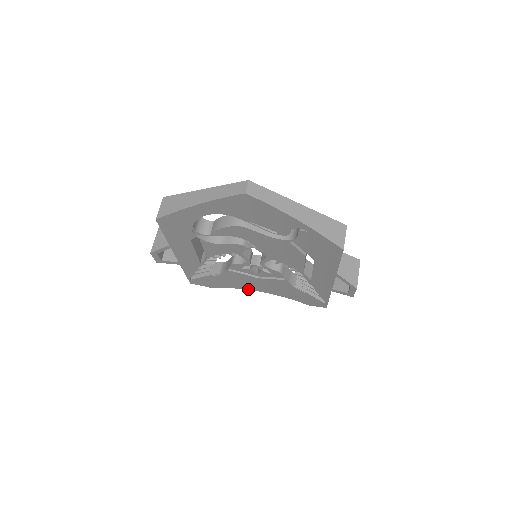
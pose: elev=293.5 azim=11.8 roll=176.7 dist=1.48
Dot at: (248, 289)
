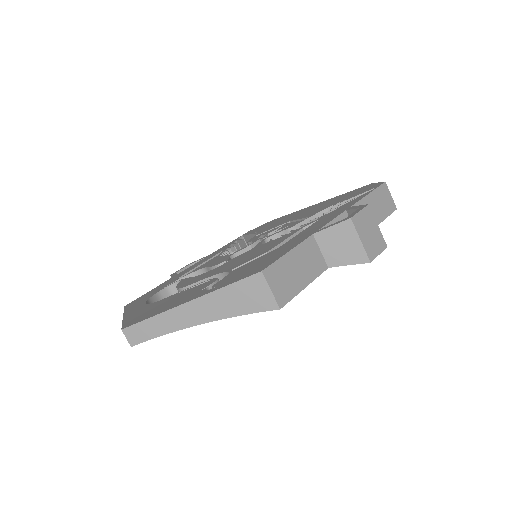
Dot at: occluded
